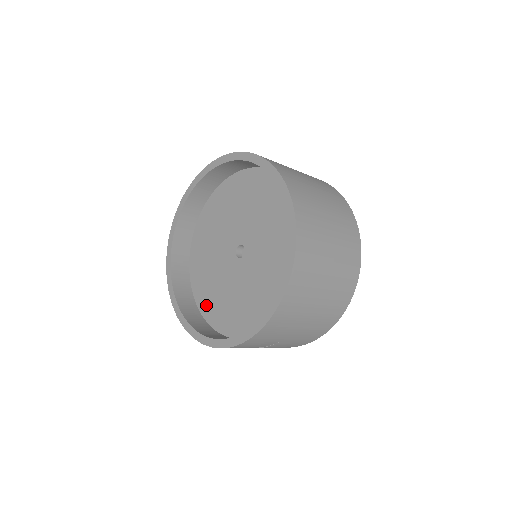
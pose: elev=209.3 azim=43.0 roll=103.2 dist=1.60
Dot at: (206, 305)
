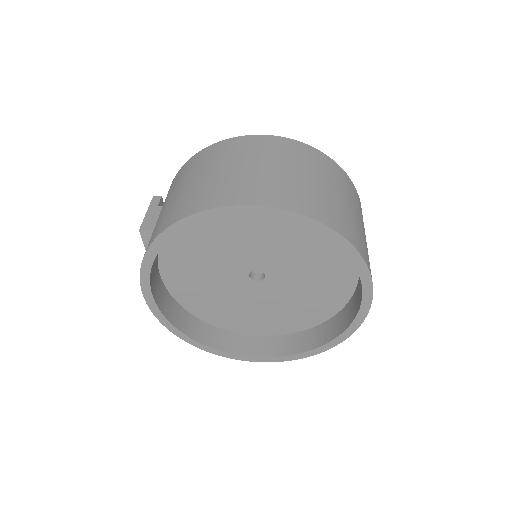
Dot at: (192, 302)
